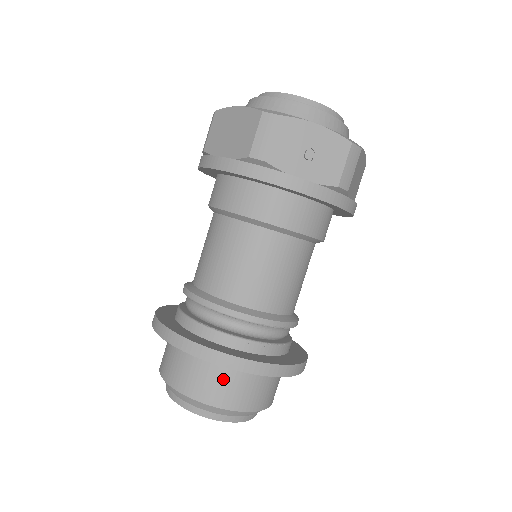
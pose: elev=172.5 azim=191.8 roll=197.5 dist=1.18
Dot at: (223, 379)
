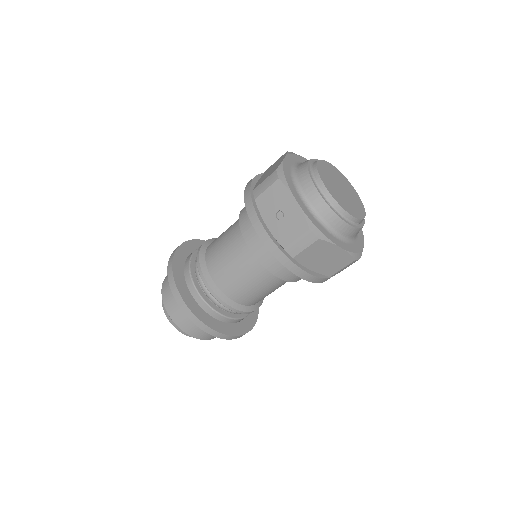
Dot at: occluded
